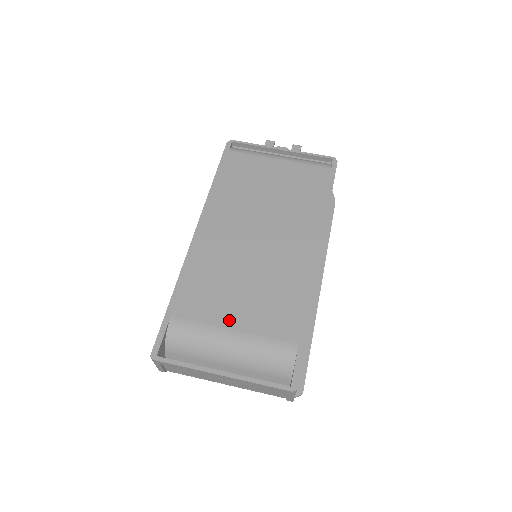
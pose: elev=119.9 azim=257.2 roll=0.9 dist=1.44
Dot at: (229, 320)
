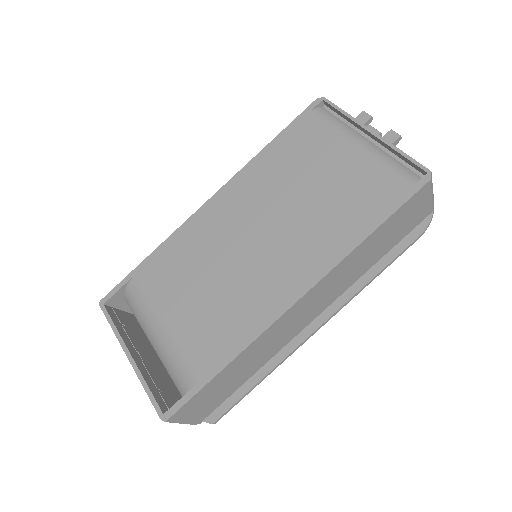
Dot at: (168, 311)
